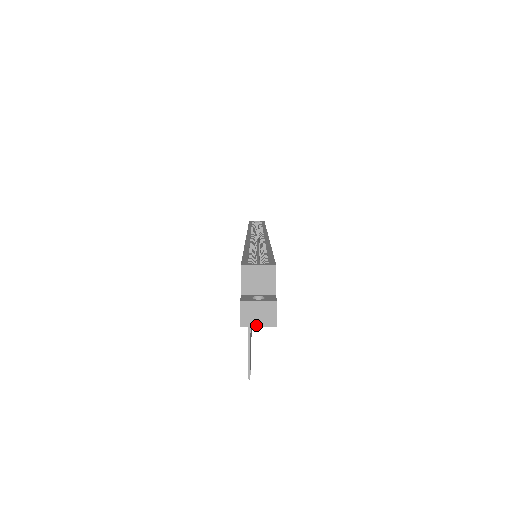
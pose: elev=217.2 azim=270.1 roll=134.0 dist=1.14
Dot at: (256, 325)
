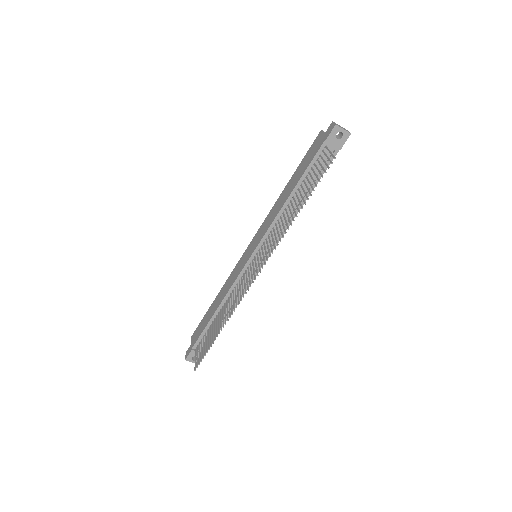
Dot at: (342, 128)
